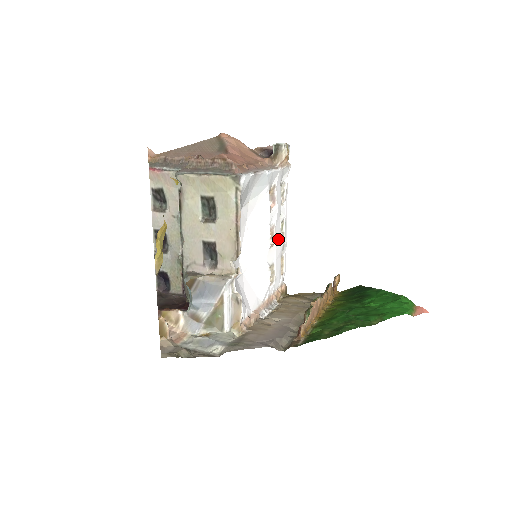
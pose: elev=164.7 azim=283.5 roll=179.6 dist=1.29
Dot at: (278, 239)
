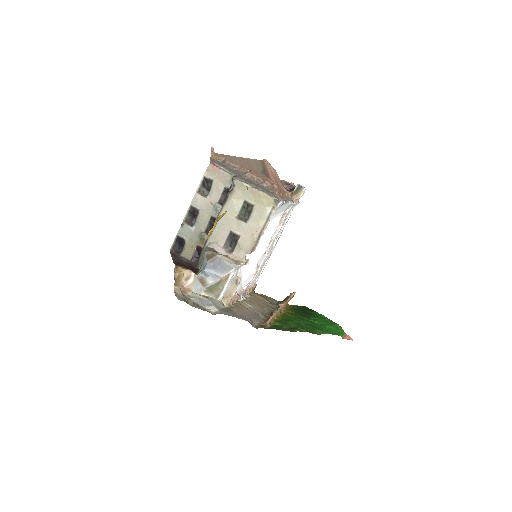
Dot at: (270, 250)
